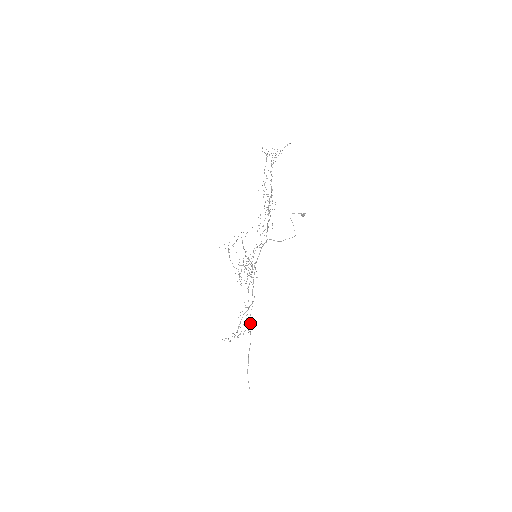
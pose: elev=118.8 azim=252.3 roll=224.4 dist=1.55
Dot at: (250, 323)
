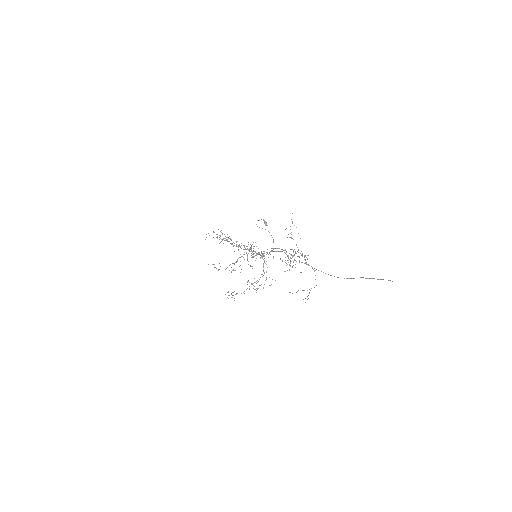
Dot at: (310, 290)
